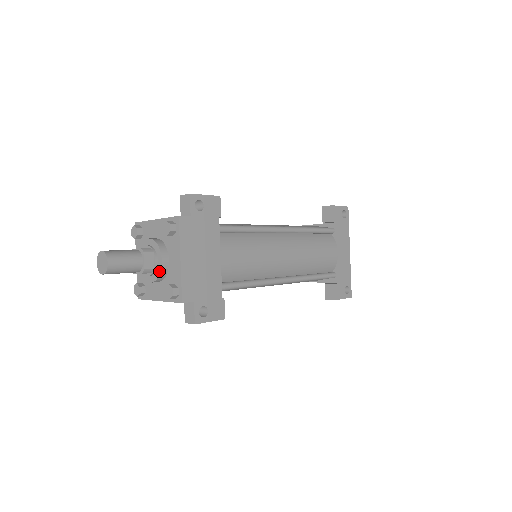
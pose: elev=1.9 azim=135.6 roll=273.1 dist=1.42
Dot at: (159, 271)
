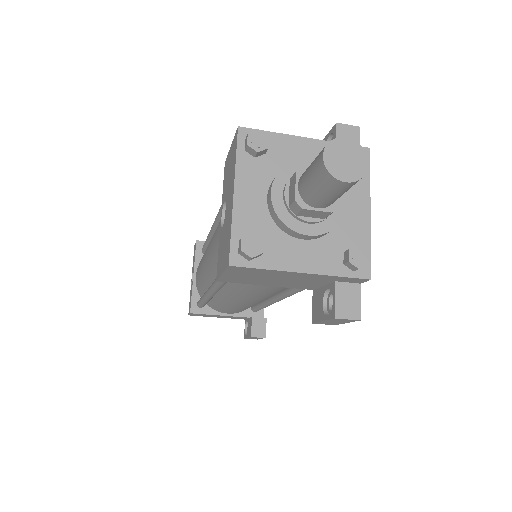
Dot at: (338, 219)
